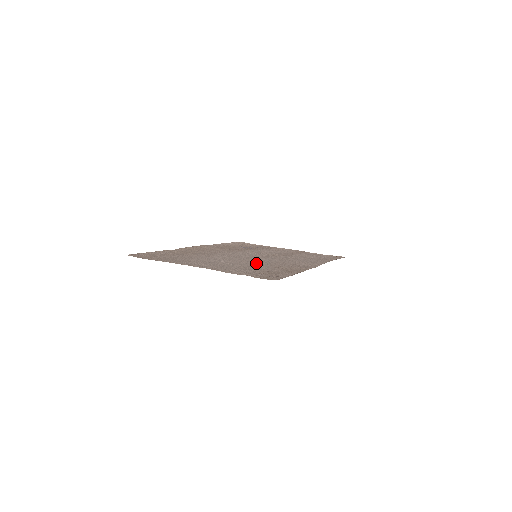
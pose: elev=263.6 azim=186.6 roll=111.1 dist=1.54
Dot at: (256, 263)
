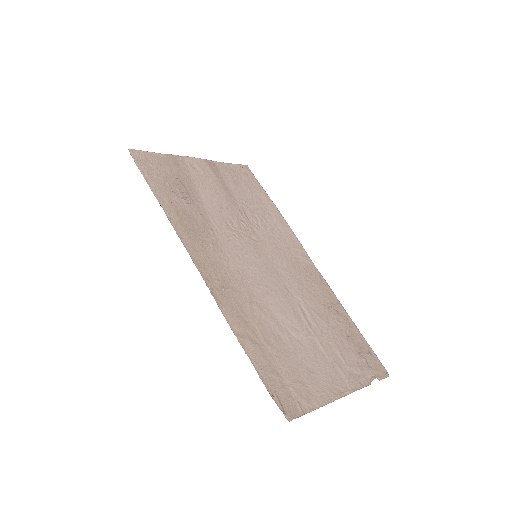
Dot at: (307, 306)
